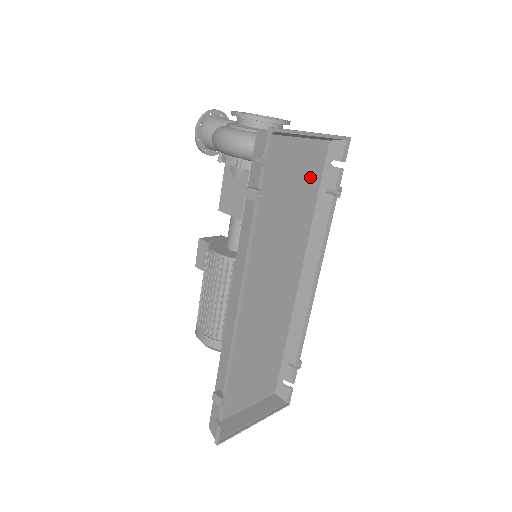
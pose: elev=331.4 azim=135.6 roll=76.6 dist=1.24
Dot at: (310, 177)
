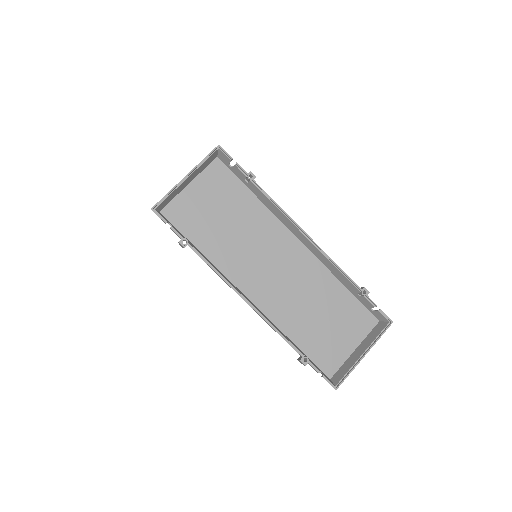
Dot at: (227, 188)
